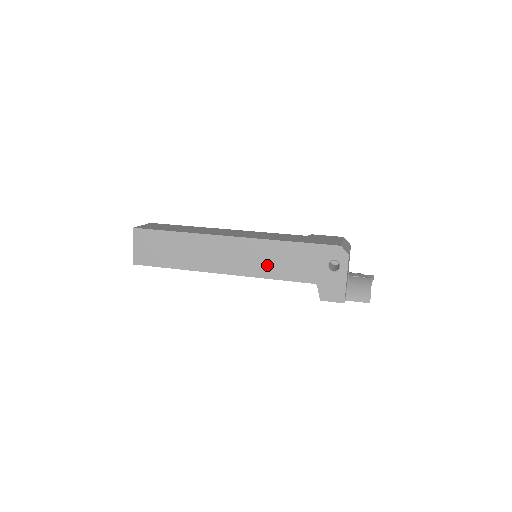
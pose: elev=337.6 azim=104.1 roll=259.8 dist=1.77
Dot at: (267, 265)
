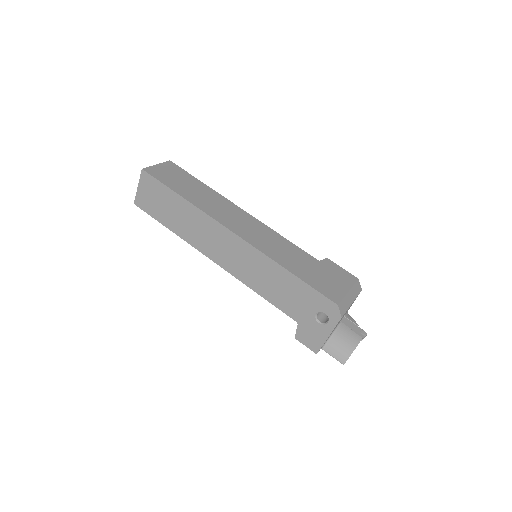
Dot at: (257, 278)
